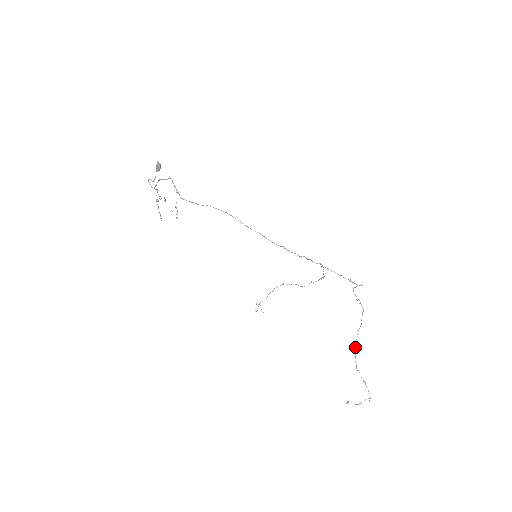
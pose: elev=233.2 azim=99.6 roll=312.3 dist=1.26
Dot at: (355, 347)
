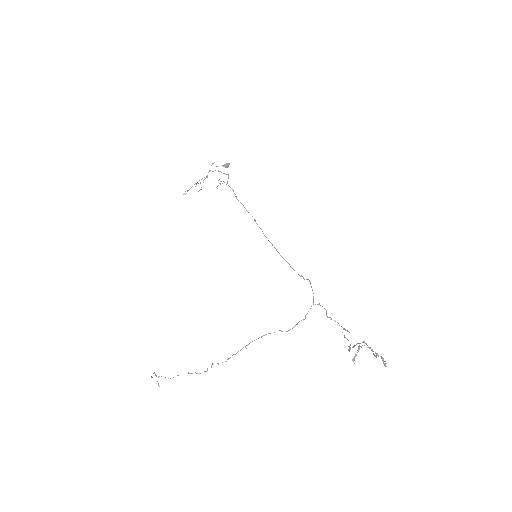
Dot at: occluded
